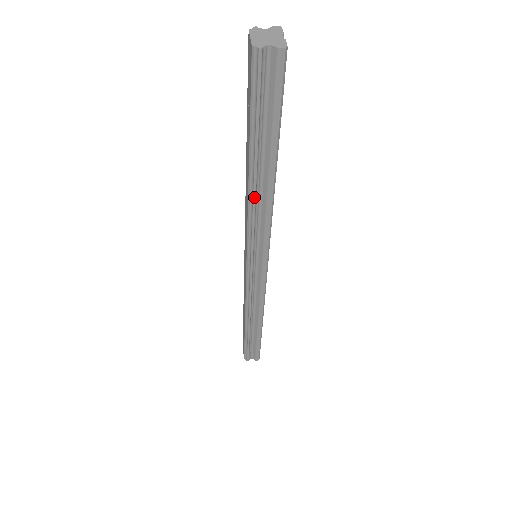
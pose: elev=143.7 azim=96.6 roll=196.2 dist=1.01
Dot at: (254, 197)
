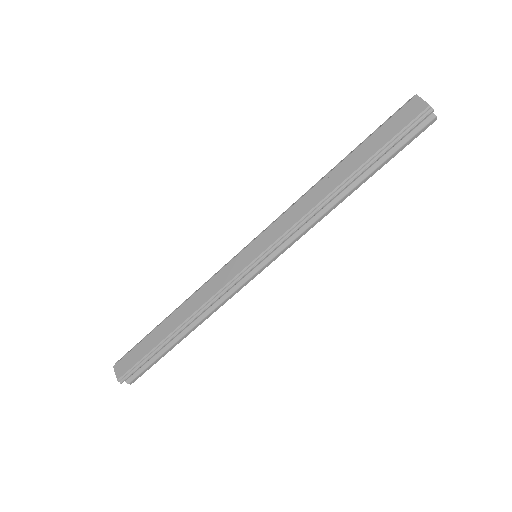
Dot at: (330, 201)
